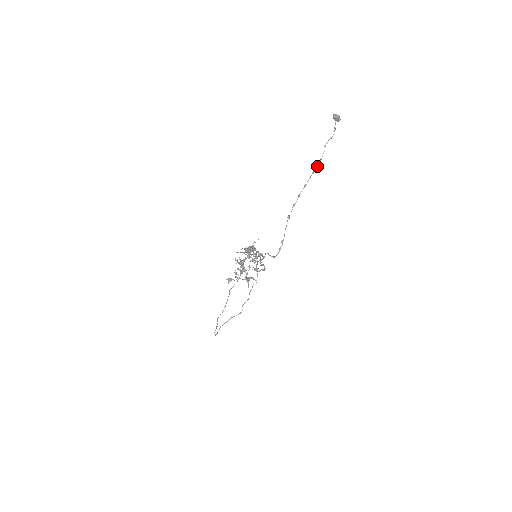
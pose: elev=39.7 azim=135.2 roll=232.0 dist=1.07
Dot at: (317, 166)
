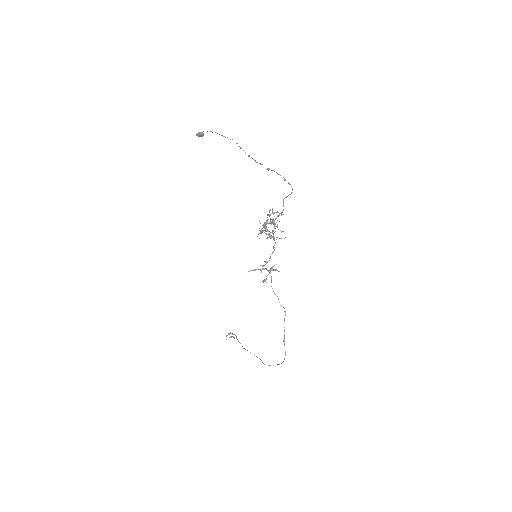
Dot at: occluded
